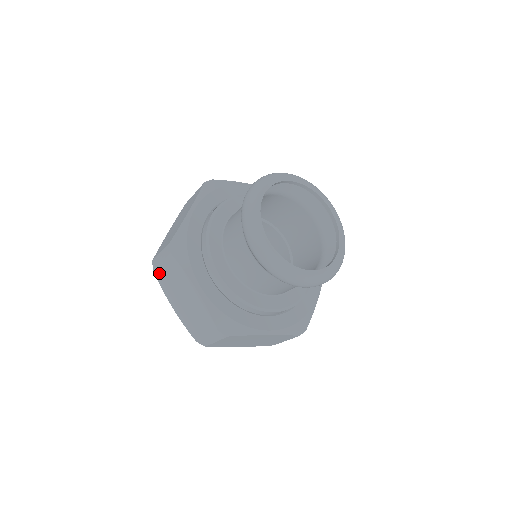
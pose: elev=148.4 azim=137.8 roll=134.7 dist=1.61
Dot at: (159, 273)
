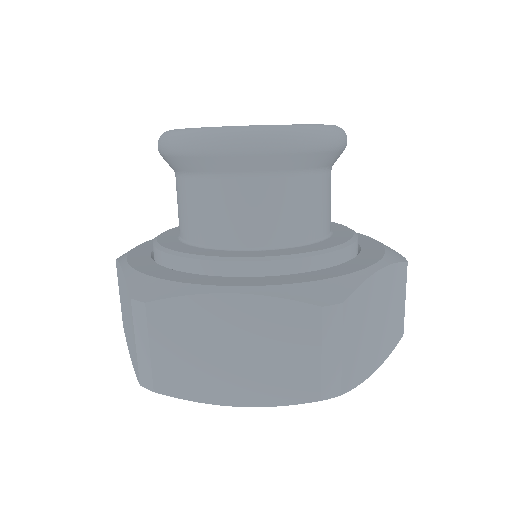
Dot at: (164, 378)
